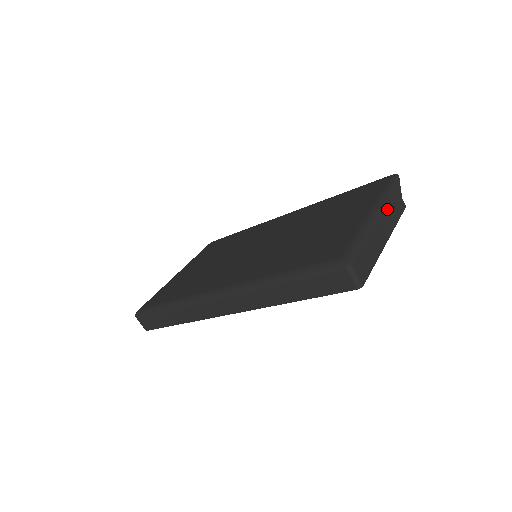
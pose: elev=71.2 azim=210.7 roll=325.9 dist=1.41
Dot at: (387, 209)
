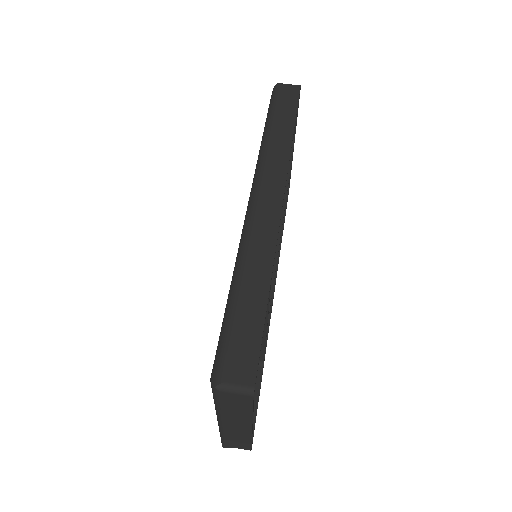
Dot at: occluded
